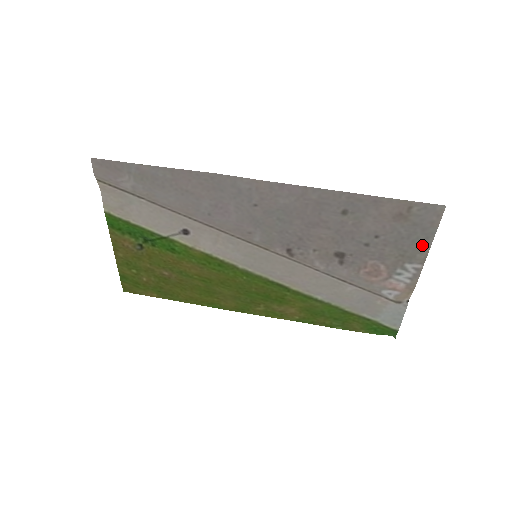
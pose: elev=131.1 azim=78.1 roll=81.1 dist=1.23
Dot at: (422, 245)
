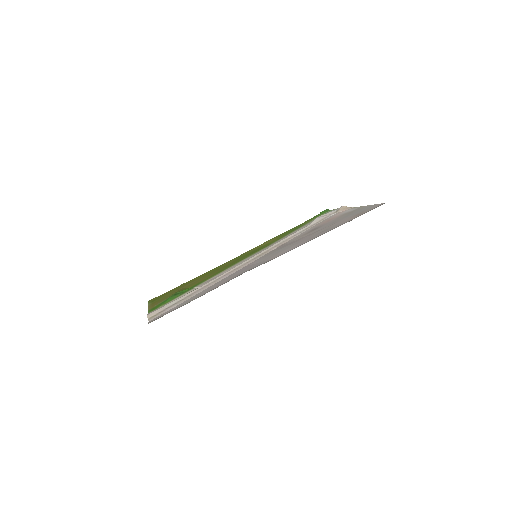
Dot at: occluded
